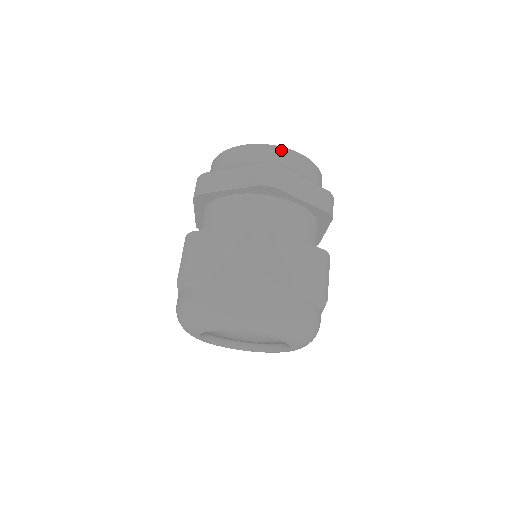
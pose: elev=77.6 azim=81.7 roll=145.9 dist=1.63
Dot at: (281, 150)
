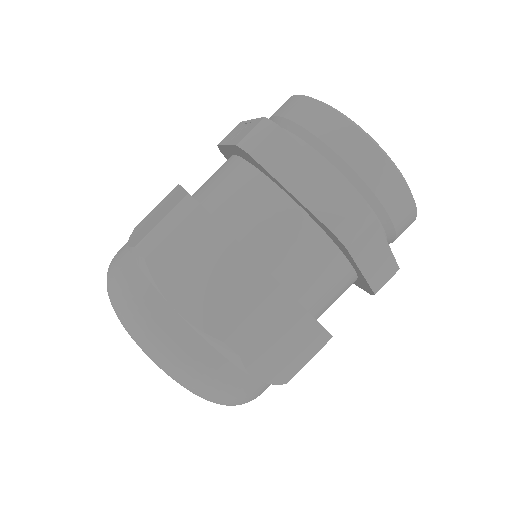
Dot at: (398, 183)
